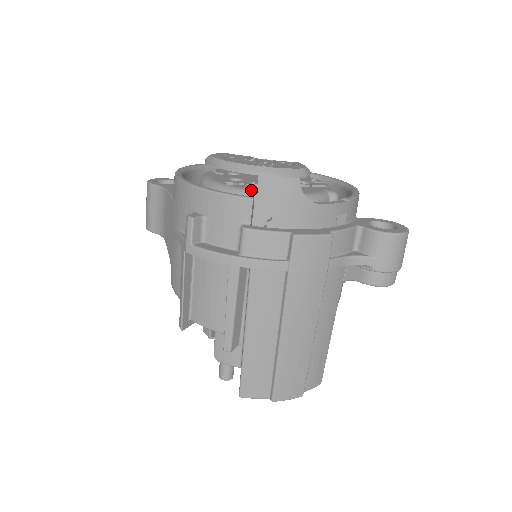
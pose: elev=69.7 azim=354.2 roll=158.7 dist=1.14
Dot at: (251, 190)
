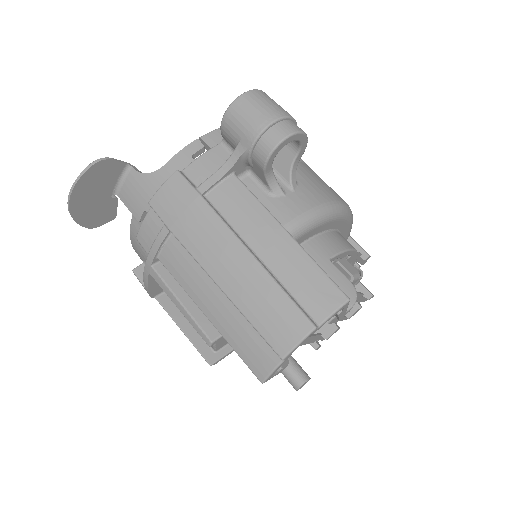
Dot at: occluded
